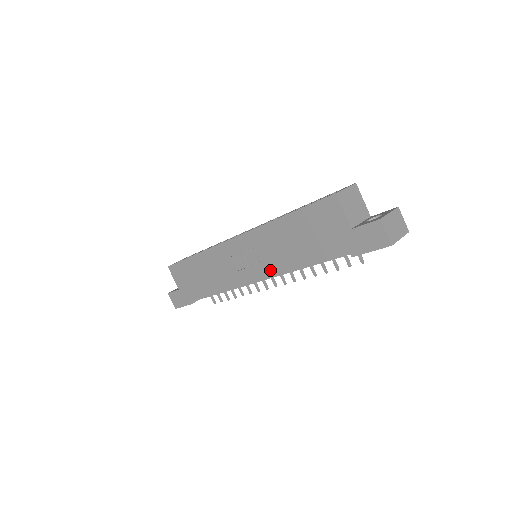
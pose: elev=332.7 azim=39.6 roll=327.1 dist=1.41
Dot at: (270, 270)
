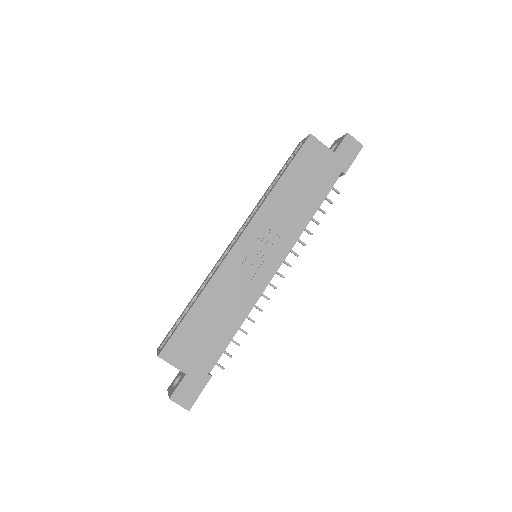
Dot at: (288, 241)
